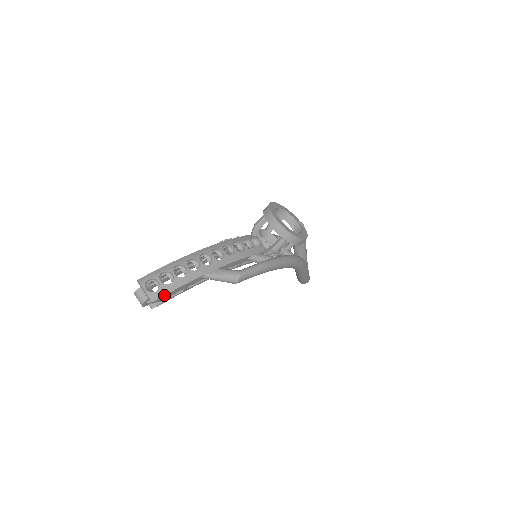
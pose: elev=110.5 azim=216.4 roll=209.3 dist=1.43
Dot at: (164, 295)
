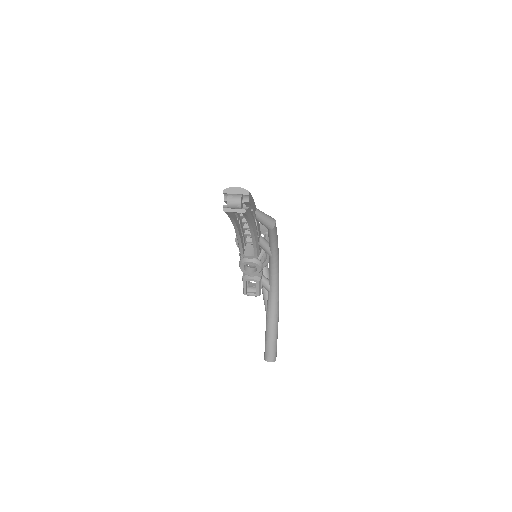
Dot at: (250, 194)
